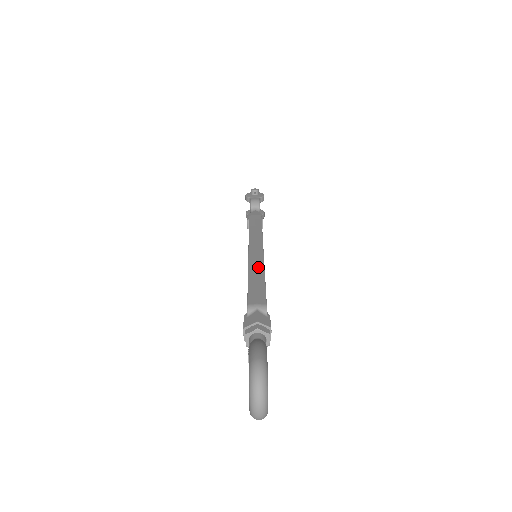
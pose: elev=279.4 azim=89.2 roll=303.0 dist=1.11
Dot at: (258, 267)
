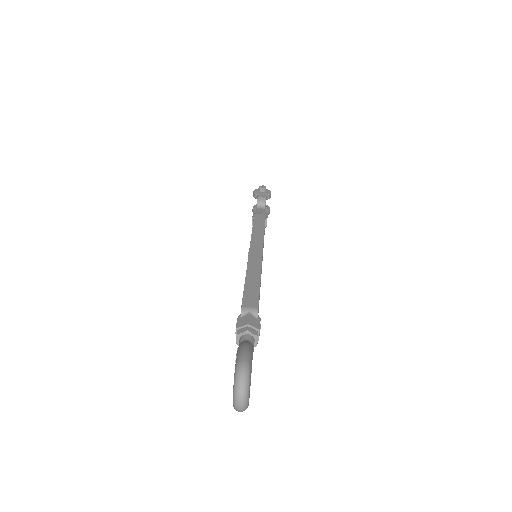
Dot at: (255, 270)
